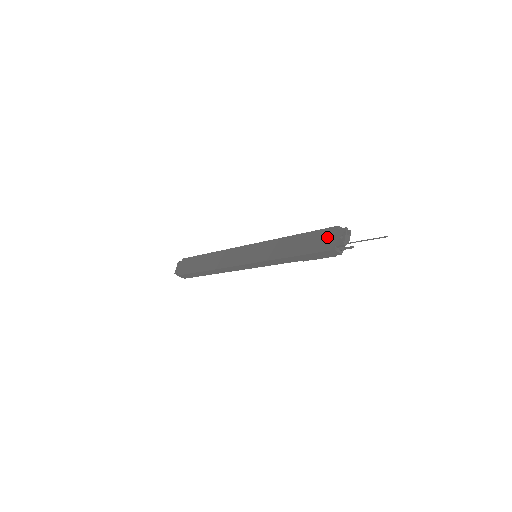
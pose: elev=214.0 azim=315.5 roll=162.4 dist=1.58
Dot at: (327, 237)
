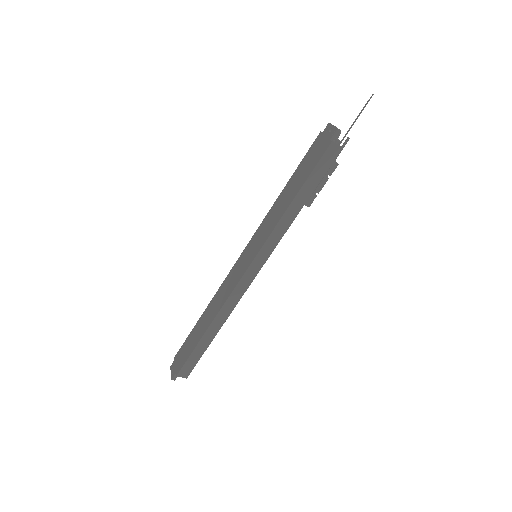
Dot at: (316, 148)
